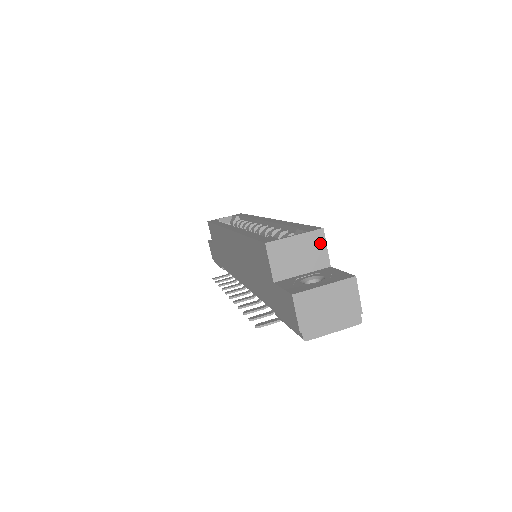
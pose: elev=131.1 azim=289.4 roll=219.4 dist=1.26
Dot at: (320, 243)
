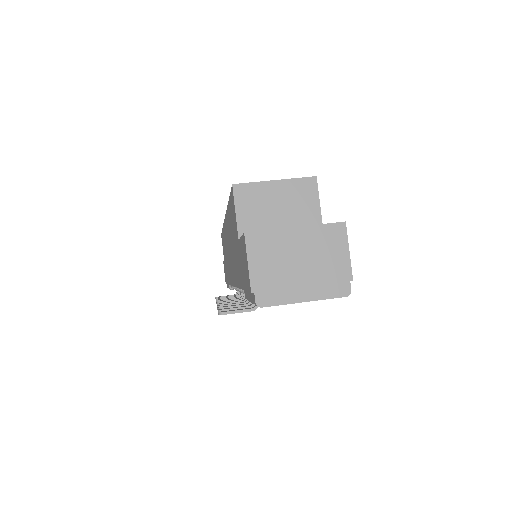
Dot at: (310, 196)
